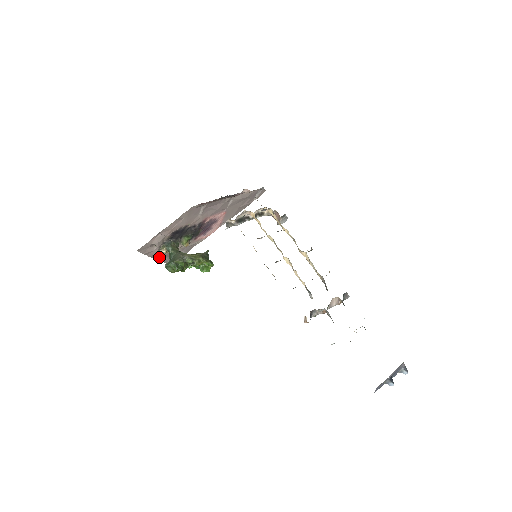
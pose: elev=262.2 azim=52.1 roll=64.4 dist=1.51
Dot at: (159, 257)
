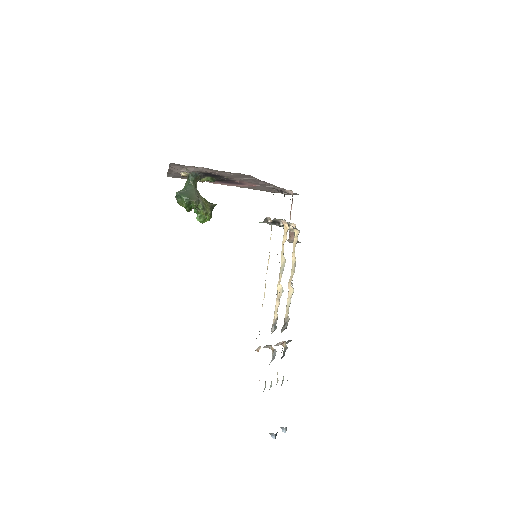
Dot at: (171, 170)
